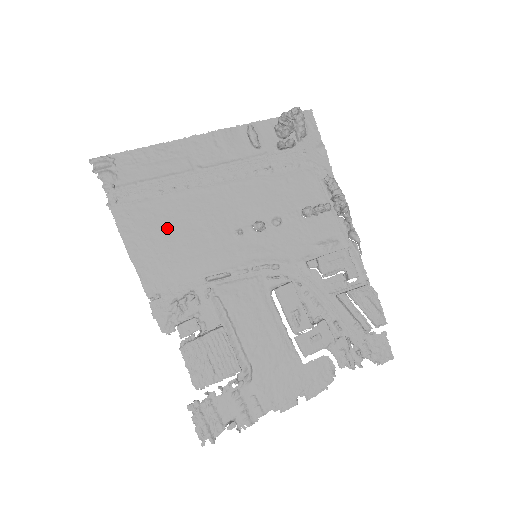
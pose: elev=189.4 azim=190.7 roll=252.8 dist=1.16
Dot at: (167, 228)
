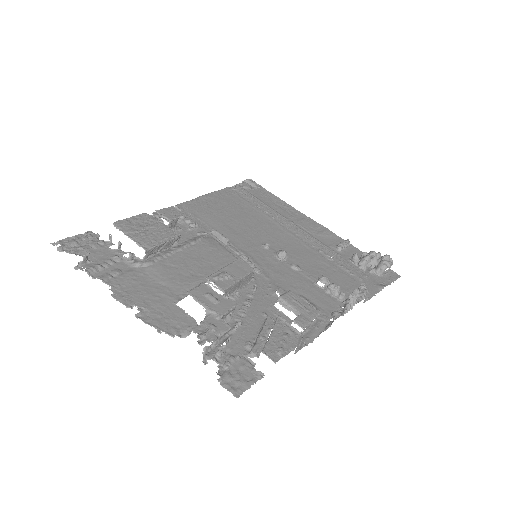
Dot at: (236, 211)
